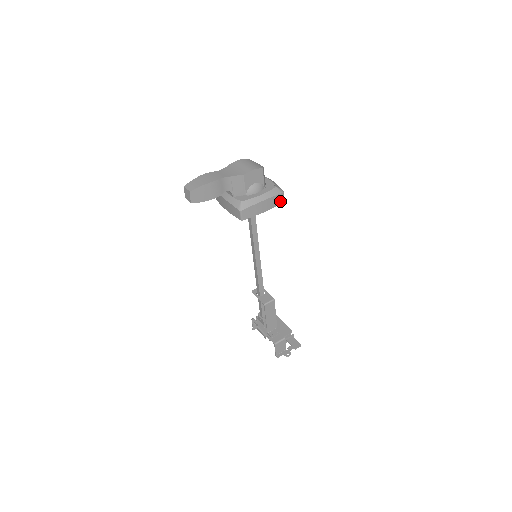
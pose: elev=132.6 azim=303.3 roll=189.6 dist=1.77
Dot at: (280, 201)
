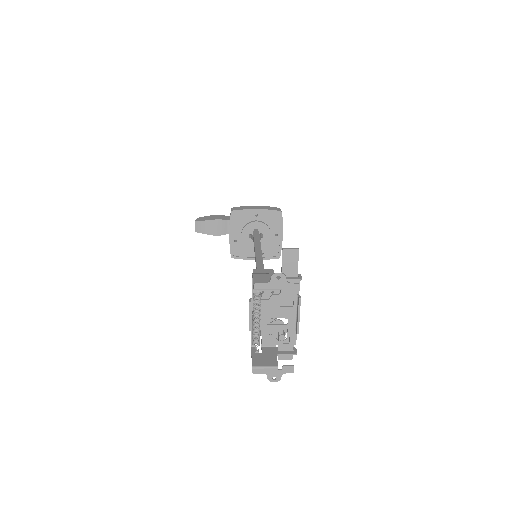
Dot at: (276, 210)
